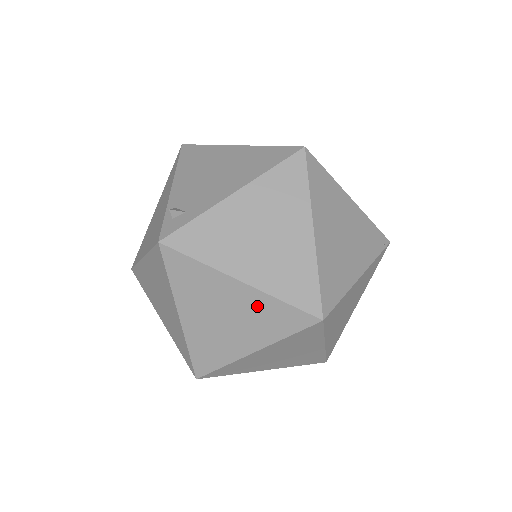
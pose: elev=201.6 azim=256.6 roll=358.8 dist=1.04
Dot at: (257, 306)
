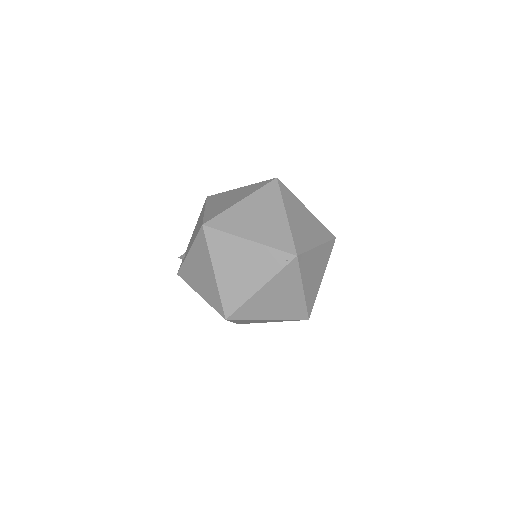
Dot at: occluded
